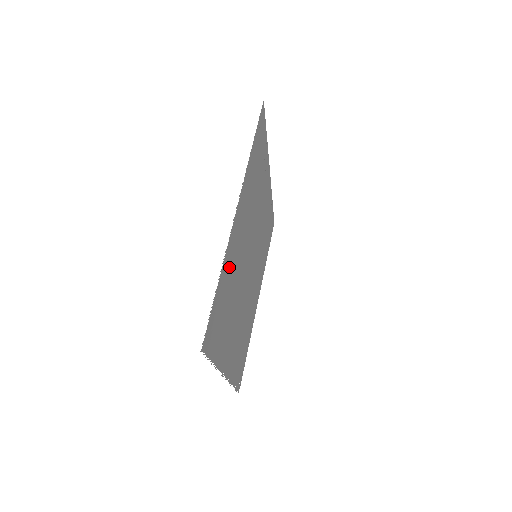
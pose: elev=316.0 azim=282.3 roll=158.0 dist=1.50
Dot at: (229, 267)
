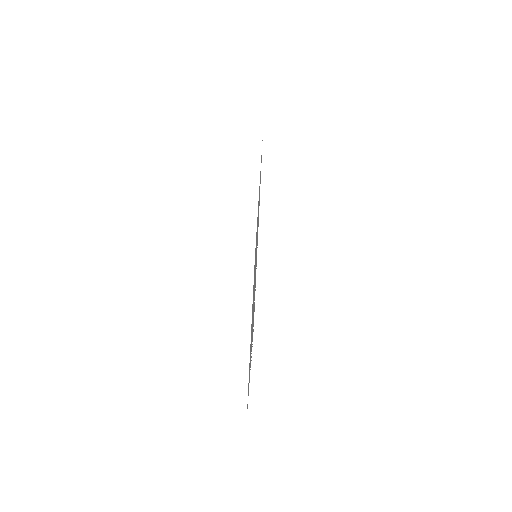
Dot at: occluded
